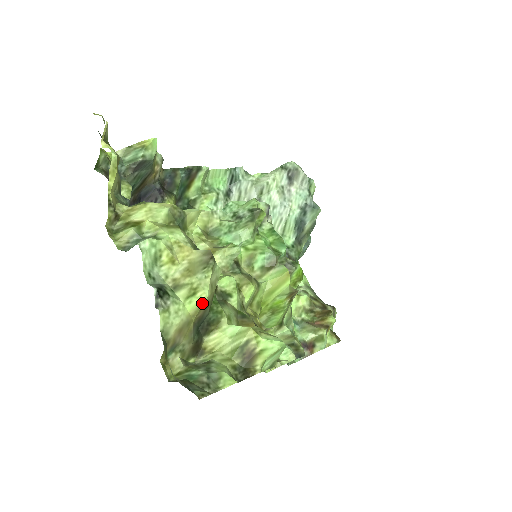
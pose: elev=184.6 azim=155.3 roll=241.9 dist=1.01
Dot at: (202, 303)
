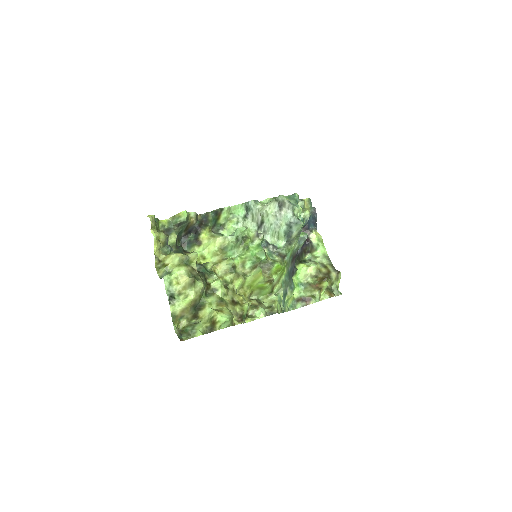
Dot at: (191, 301)
